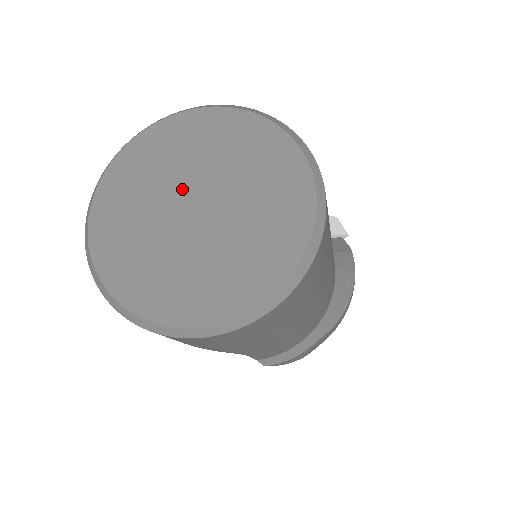
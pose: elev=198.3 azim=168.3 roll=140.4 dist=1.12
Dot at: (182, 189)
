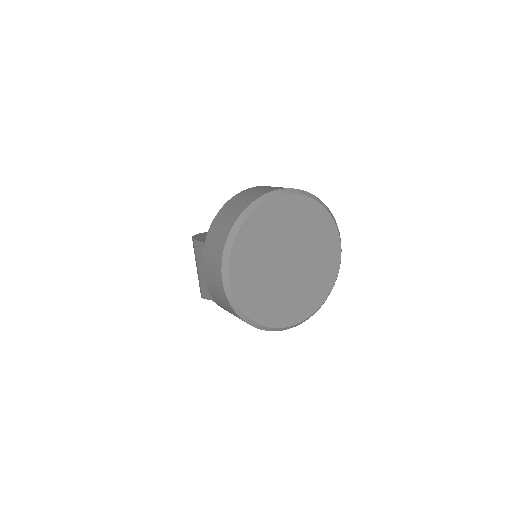
Dot at: (289, 247)
